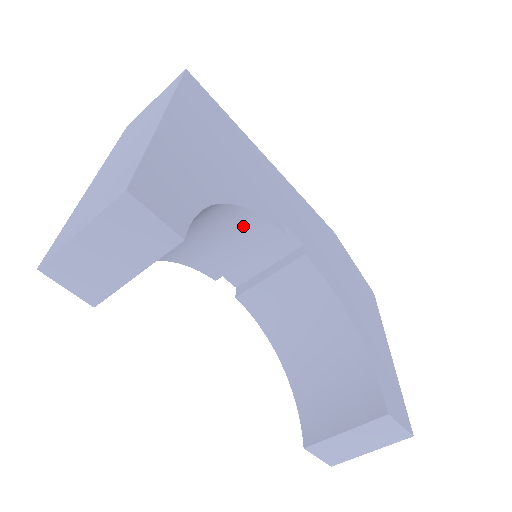
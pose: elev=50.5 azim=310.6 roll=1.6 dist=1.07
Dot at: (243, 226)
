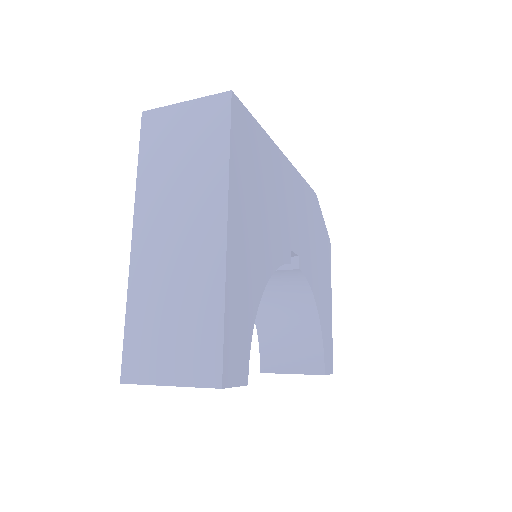
Dot at: occluded
